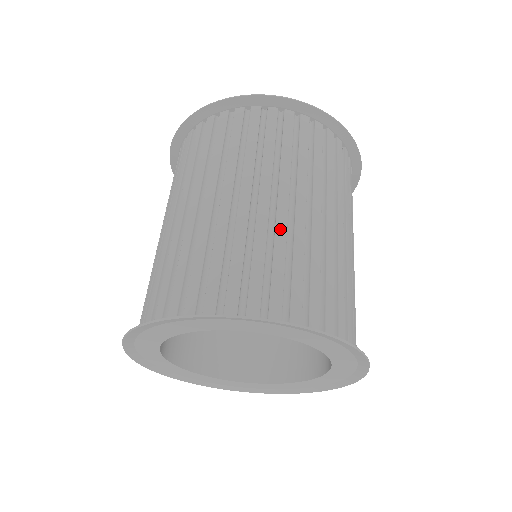
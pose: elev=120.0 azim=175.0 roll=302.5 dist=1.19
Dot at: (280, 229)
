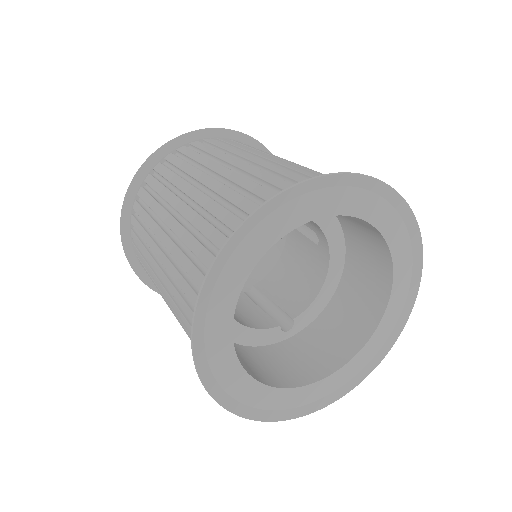
Dot at: occluded
